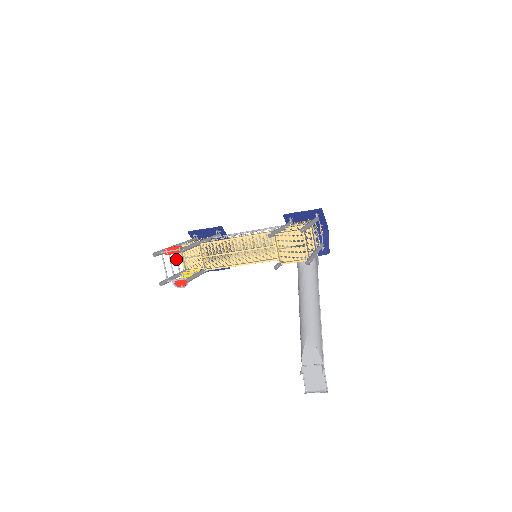
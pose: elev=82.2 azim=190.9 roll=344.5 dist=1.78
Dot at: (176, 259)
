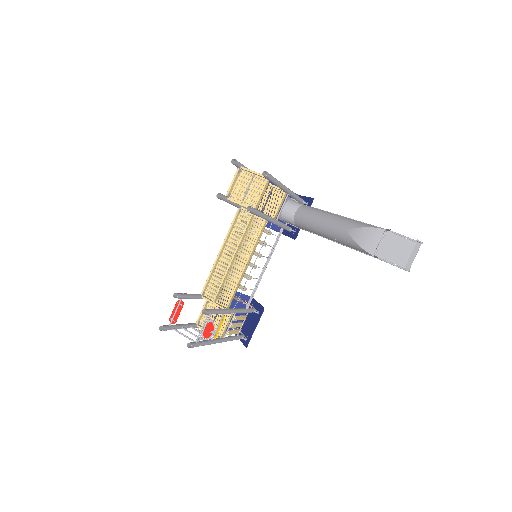
Dot at: occluded
